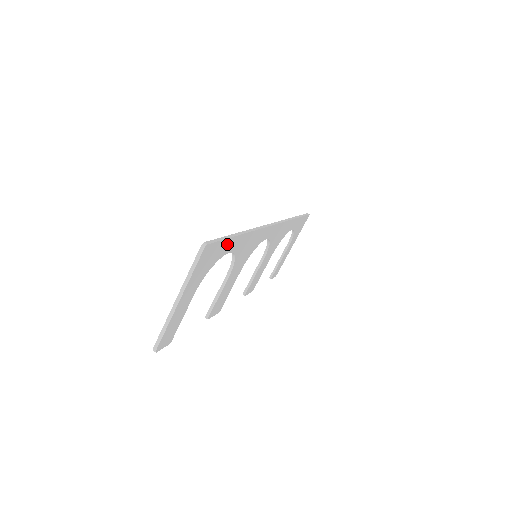
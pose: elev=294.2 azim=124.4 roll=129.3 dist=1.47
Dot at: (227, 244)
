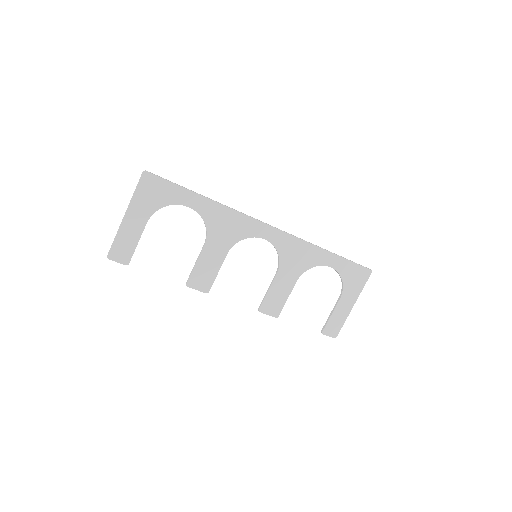
Dot at: (181, 193)
